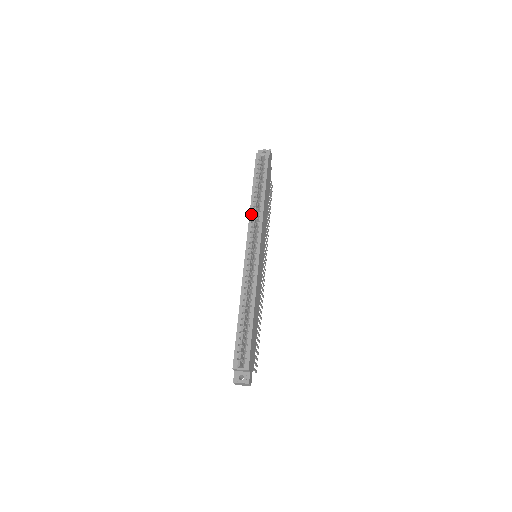
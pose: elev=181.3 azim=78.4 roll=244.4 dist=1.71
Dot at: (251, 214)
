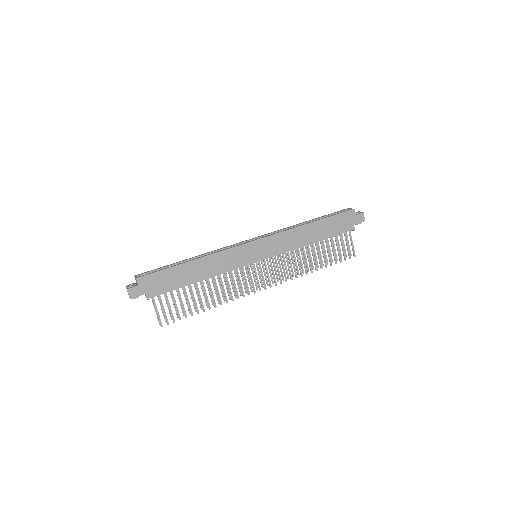
Dot at: (284, 228)
